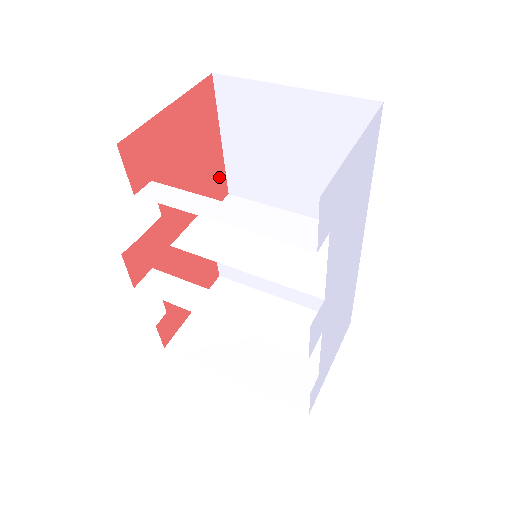
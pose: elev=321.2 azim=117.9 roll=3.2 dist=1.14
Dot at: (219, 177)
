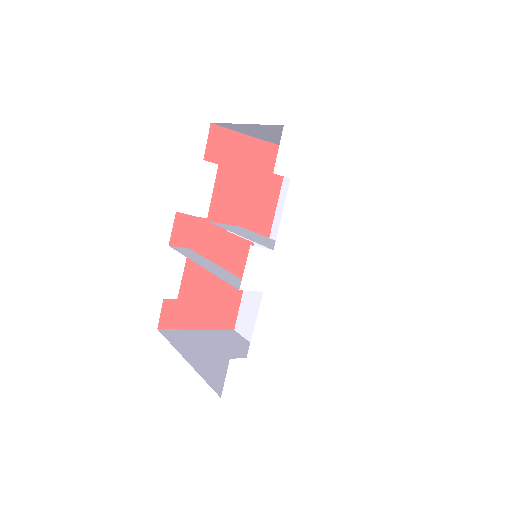
Dot at: (266, 220)
